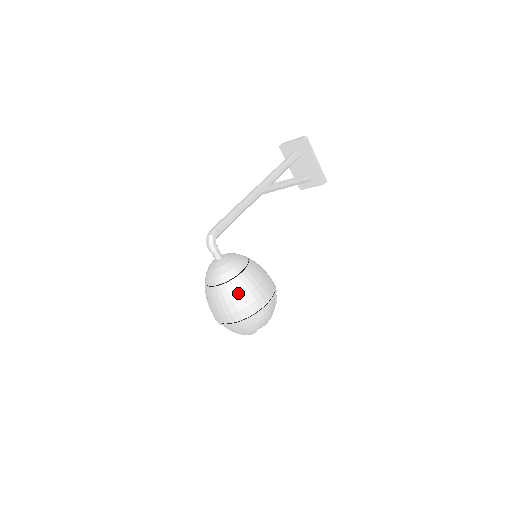
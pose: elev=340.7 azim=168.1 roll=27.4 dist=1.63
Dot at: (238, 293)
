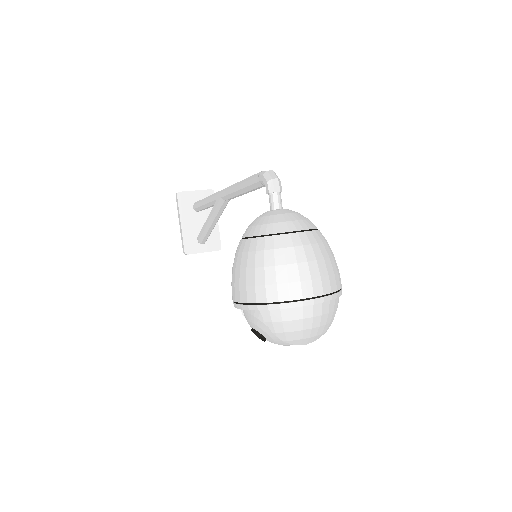
Dot at: (330, 248)
